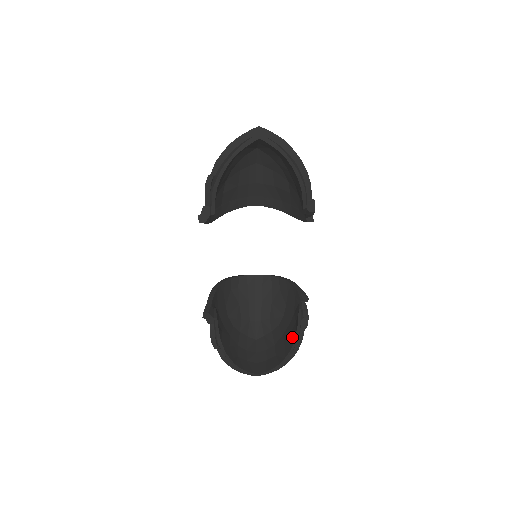
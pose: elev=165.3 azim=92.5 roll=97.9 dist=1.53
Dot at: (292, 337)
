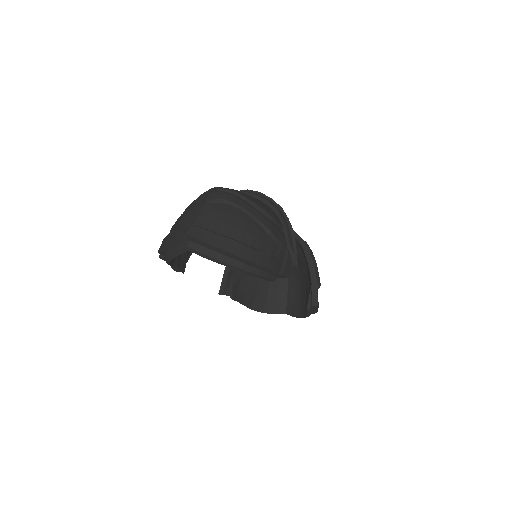
Dot at: occluded
